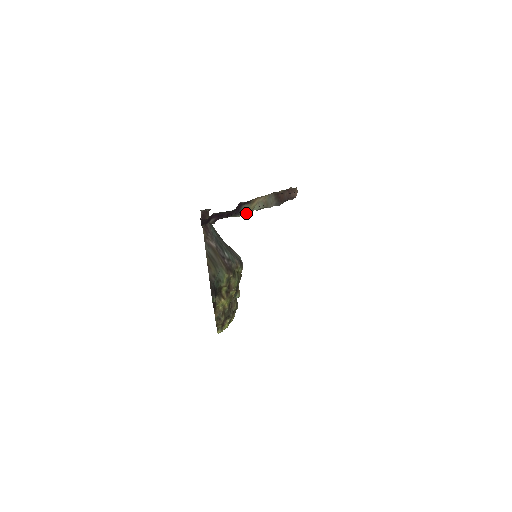
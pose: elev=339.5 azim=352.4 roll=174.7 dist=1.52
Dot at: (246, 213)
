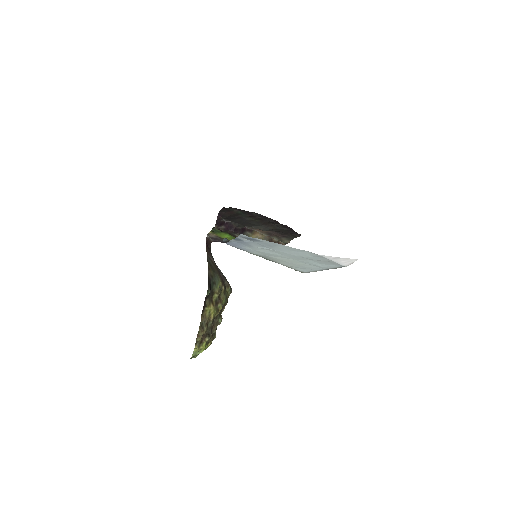
Dot at: occluded
